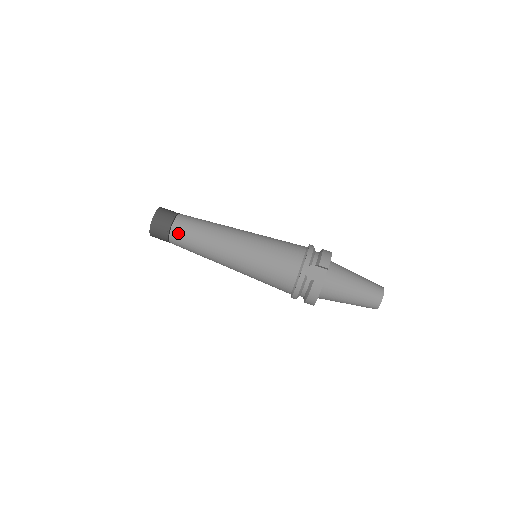
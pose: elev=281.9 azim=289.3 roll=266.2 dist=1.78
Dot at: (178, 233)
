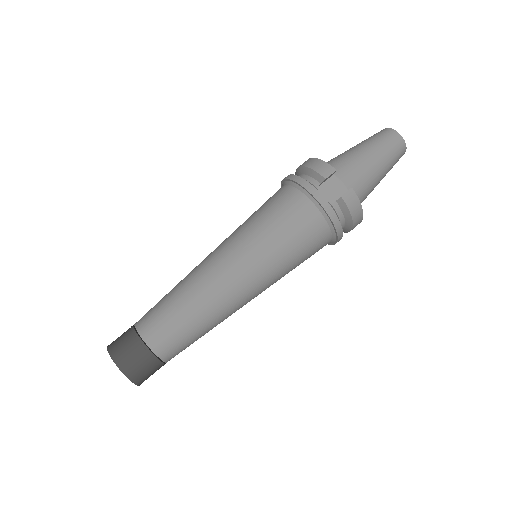
Dot at: (164, 342)
